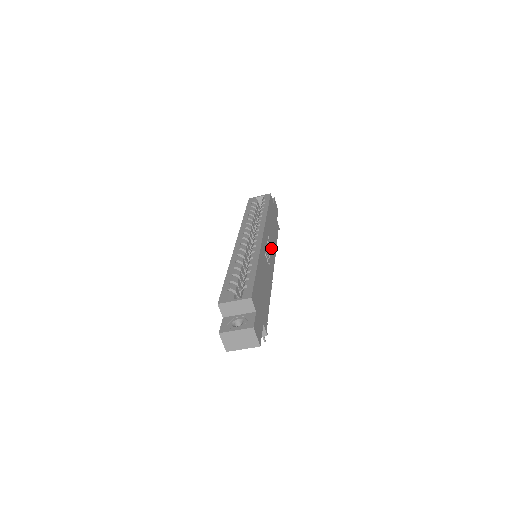
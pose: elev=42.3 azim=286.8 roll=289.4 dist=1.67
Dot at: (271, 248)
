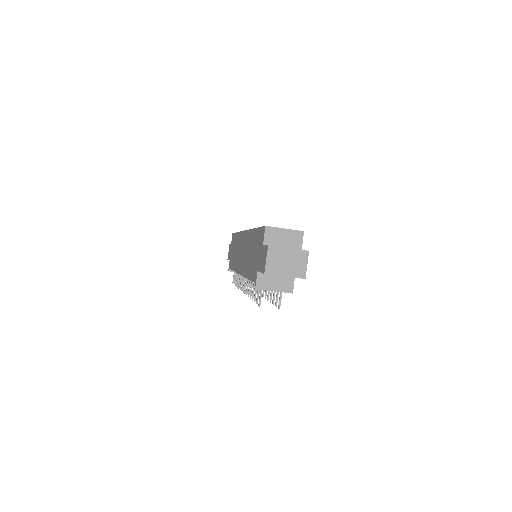
Dot at: occluded
